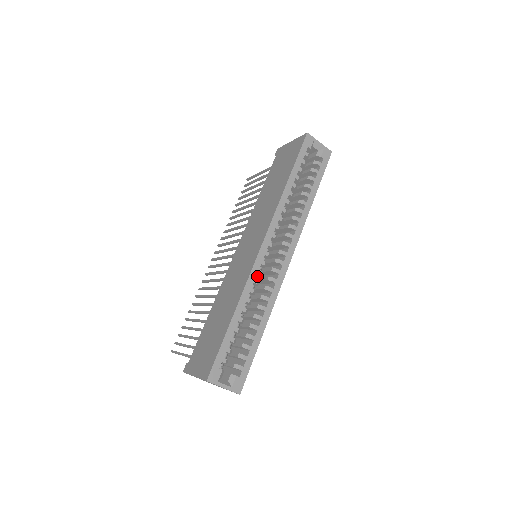
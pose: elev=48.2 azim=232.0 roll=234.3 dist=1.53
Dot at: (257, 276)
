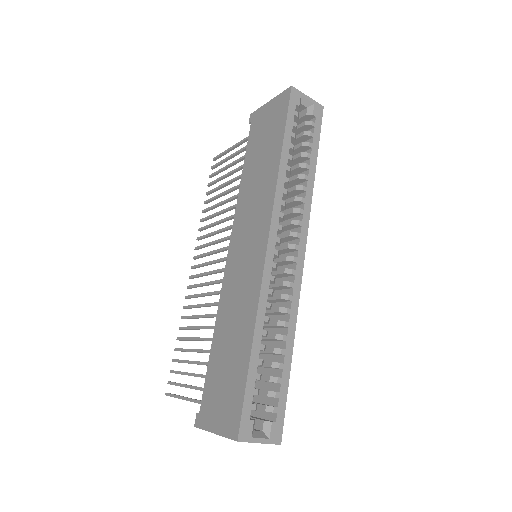
Dot at: occluded
